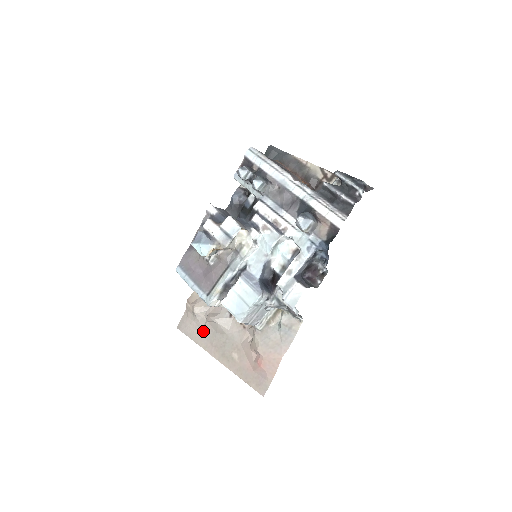
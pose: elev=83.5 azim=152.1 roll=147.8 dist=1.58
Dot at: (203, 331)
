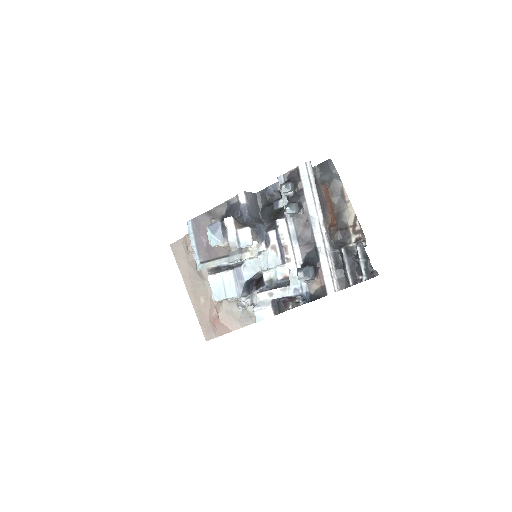
Dot at: (188, 264)
